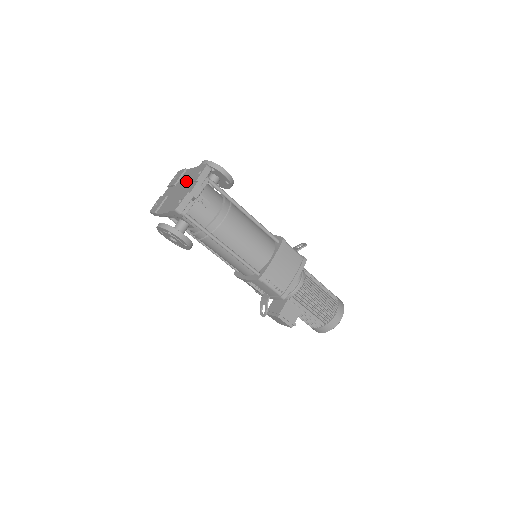
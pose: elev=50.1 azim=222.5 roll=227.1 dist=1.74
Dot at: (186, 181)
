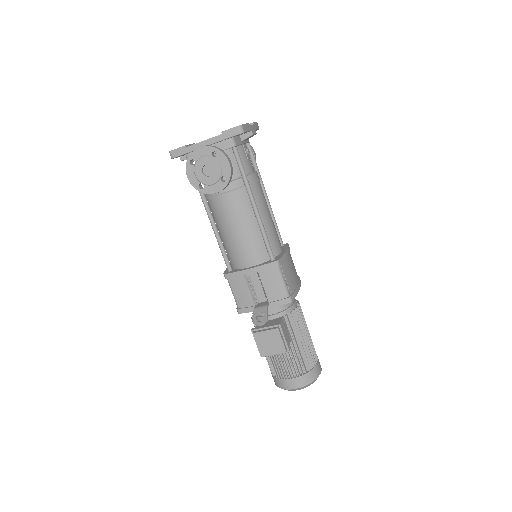
Dot at: occluded
